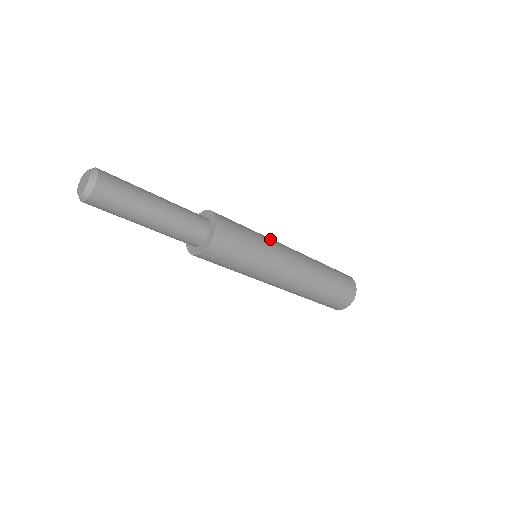
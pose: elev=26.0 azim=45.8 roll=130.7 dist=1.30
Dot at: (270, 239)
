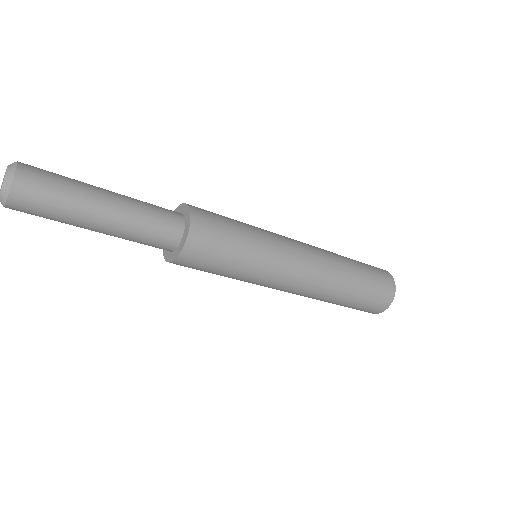
Dot at: occluded
